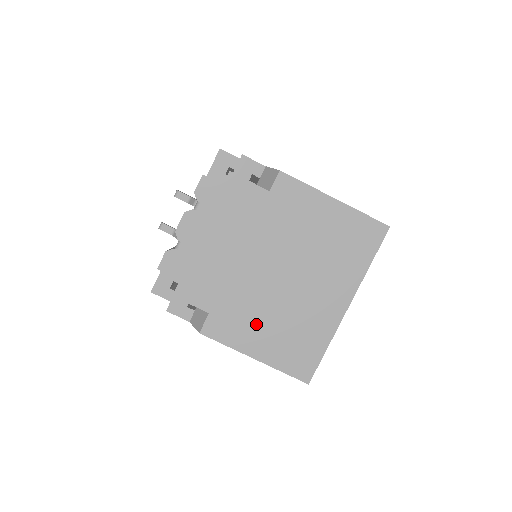
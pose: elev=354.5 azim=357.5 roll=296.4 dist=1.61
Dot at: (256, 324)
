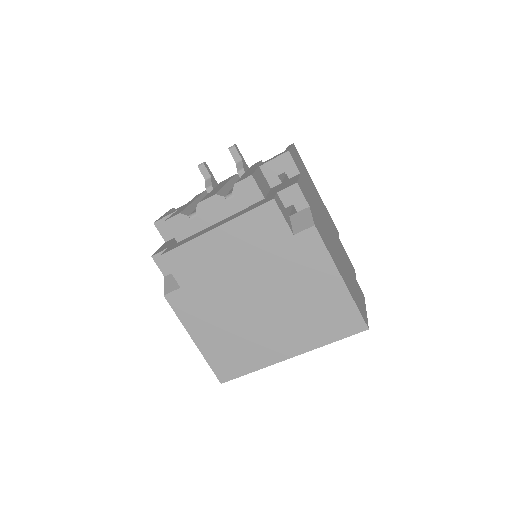
Dot at: (211, 320)
